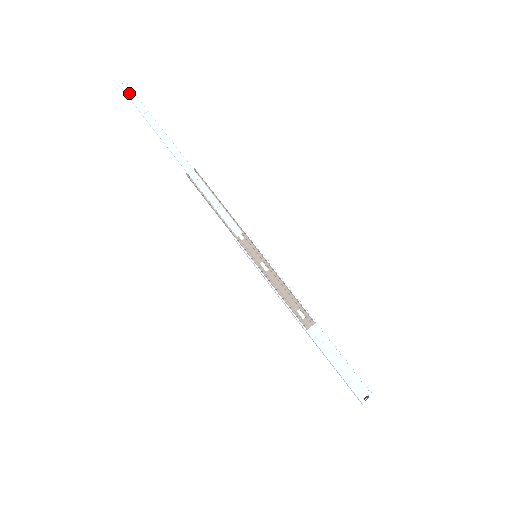
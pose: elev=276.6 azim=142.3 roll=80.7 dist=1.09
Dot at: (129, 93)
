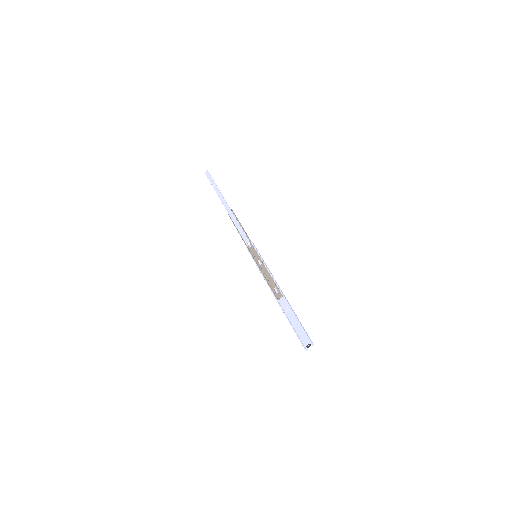
Dot at: (208, 176)
